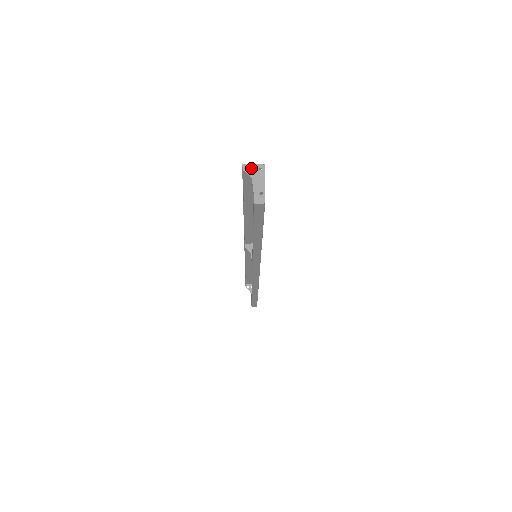
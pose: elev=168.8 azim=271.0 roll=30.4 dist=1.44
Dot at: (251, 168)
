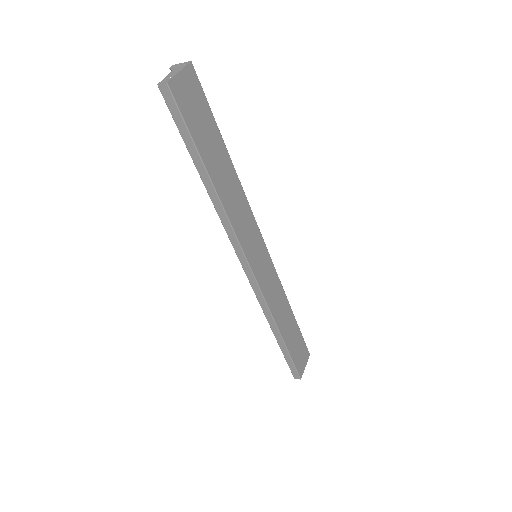
Dot at: (177, 65)
